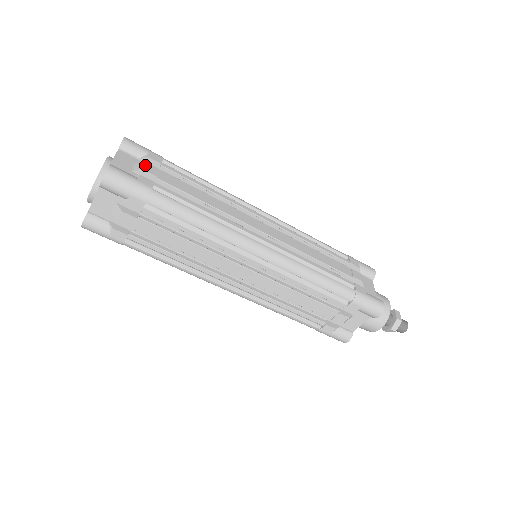
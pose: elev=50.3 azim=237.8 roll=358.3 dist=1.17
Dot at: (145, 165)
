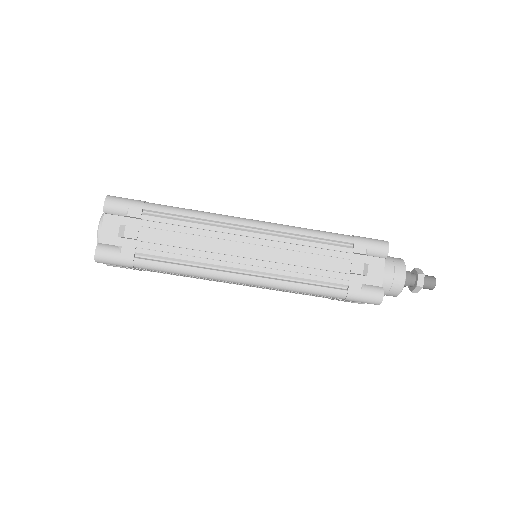
Dot at: (126, 230)
